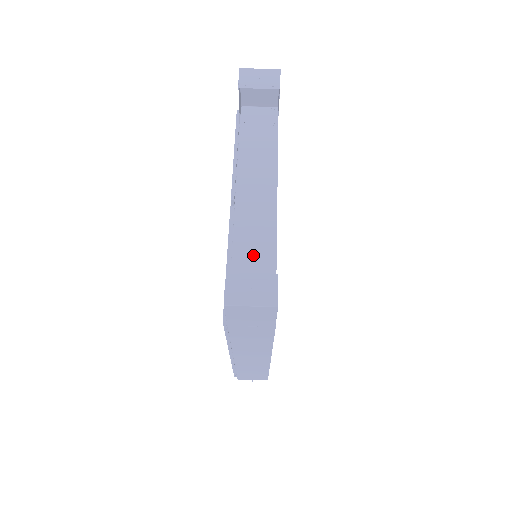
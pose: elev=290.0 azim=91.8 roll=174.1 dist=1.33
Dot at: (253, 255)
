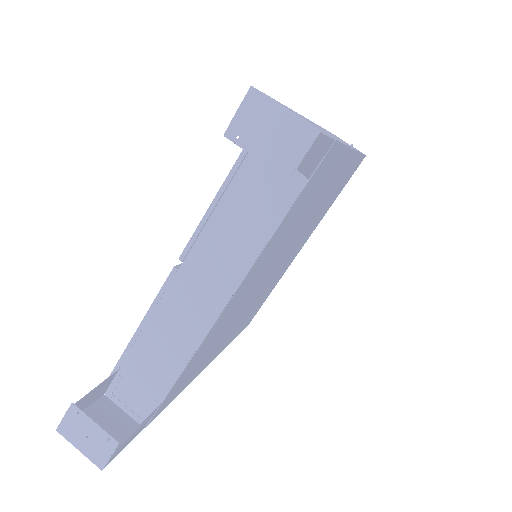
Dot at: (164, 346)
